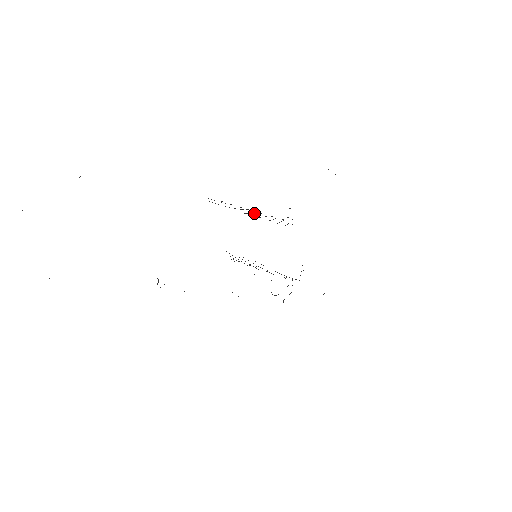
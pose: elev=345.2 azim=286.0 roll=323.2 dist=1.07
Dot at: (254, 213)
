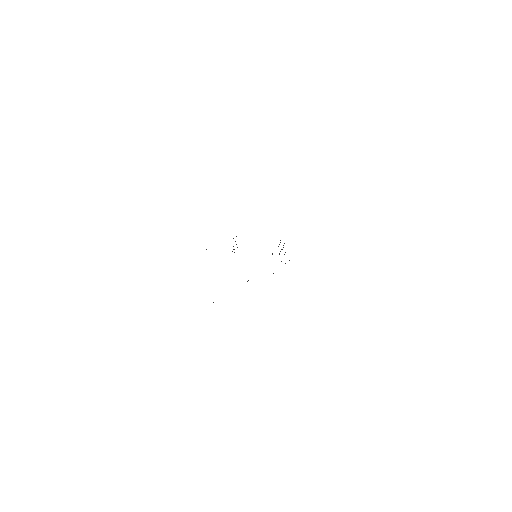
Dot at: occluded
